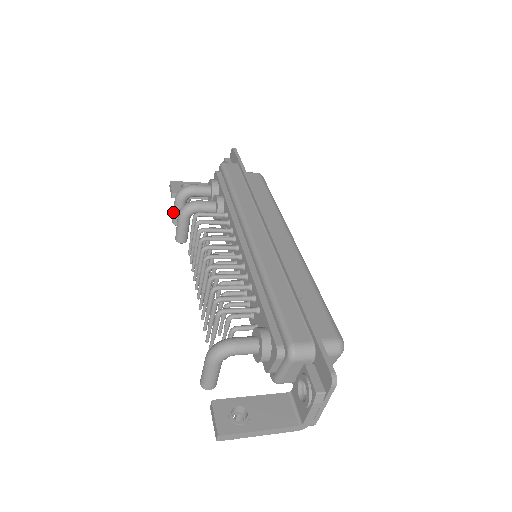
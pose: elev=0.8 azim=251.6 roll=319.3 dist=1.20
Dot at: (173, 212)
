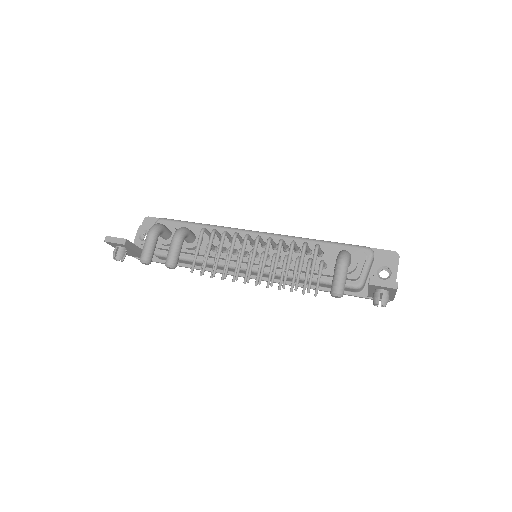
Dot at: (146, 248)
